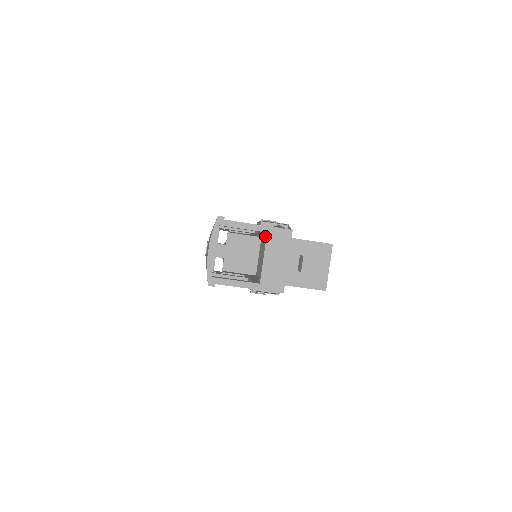
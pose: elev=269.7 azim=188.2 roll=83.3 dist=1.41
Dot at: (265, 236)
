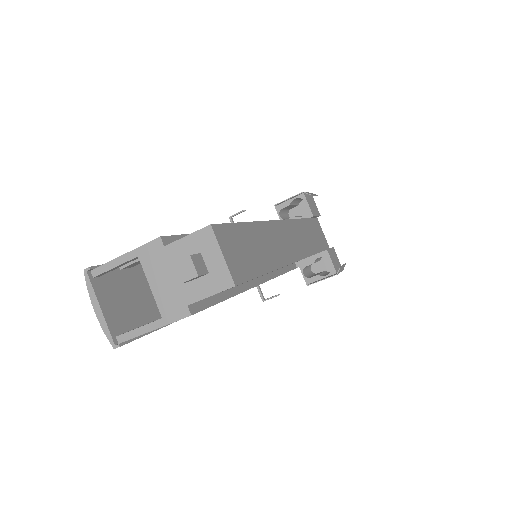
Dot at: occluded
